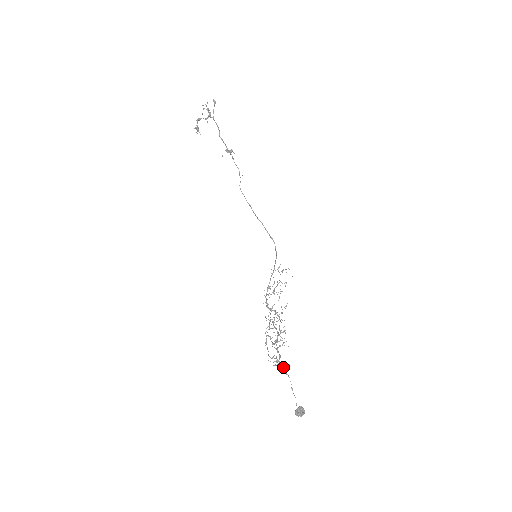
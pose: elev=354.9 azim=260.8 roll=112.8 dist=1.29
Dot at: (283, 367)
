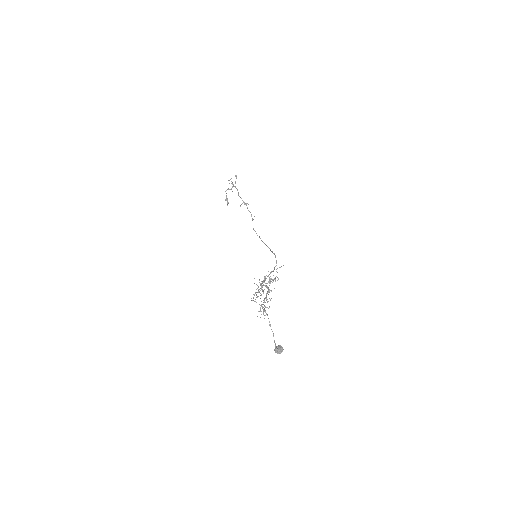
Dot at: (262, 307)
